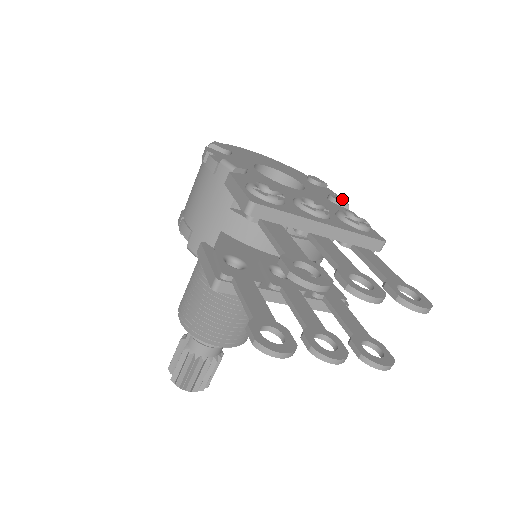
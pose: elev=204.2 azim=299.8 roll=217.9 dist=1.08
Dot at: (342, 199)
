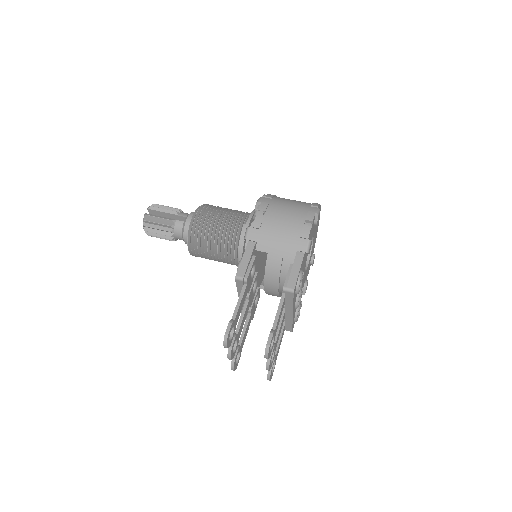
Dot at: occluded
